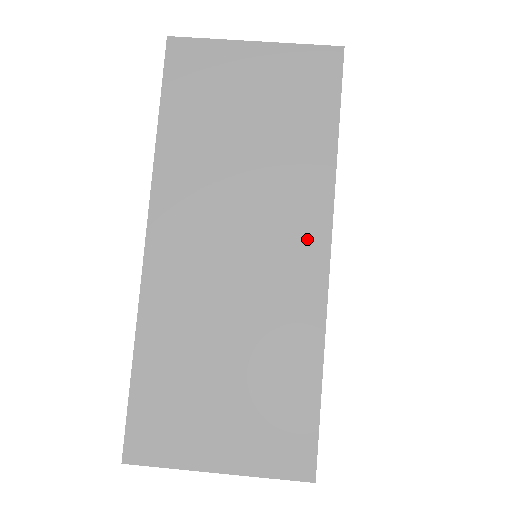
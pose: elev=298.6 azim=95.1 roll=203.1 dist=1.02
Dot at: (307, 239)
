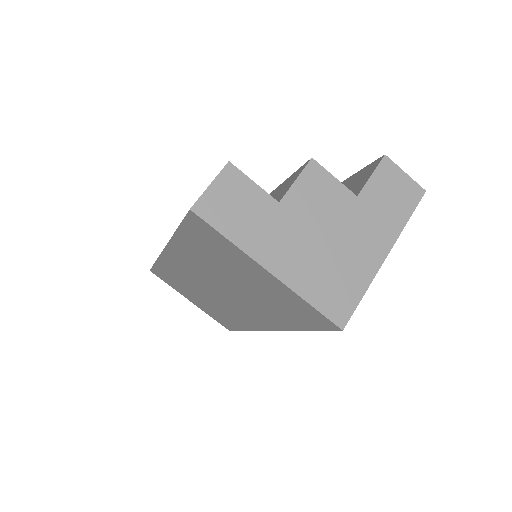
Dot at: (258, 320)
